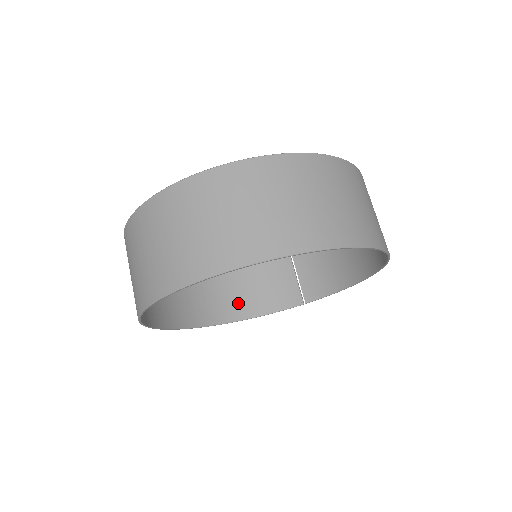
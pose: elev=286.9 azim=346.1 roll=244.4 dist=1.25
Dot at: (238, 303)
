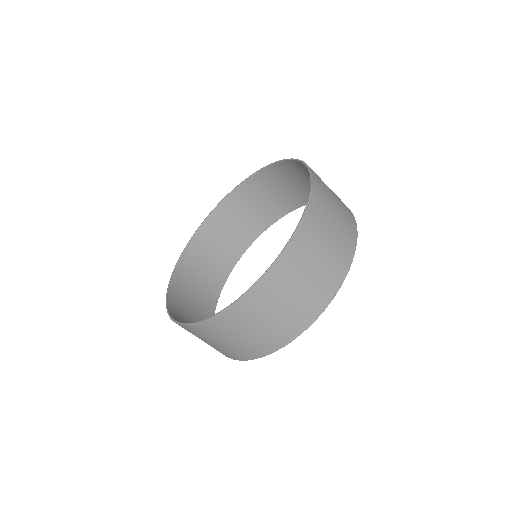
Dot at: occluded
